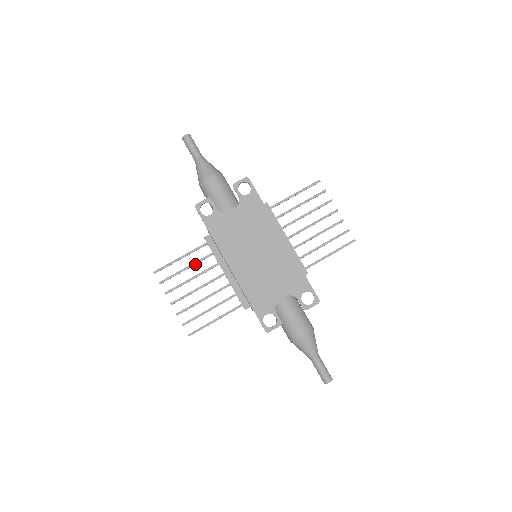
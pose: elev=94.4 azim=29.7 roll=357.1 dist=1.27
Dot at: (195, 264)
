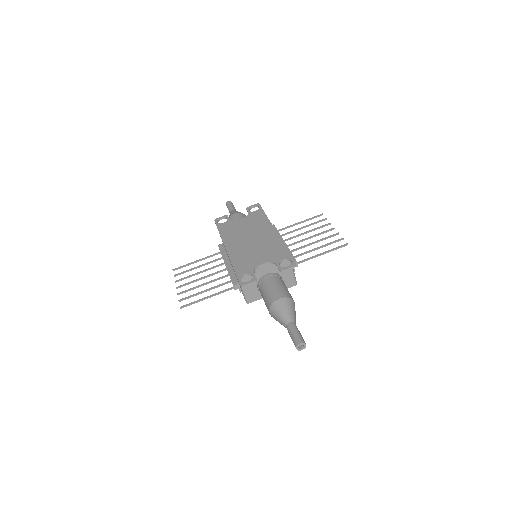
Dot at: (206, 264)
